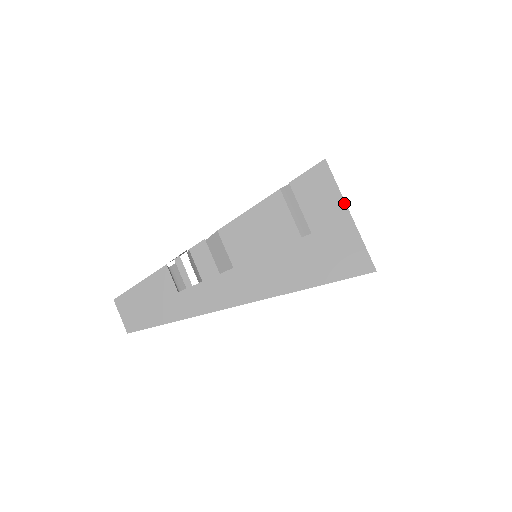
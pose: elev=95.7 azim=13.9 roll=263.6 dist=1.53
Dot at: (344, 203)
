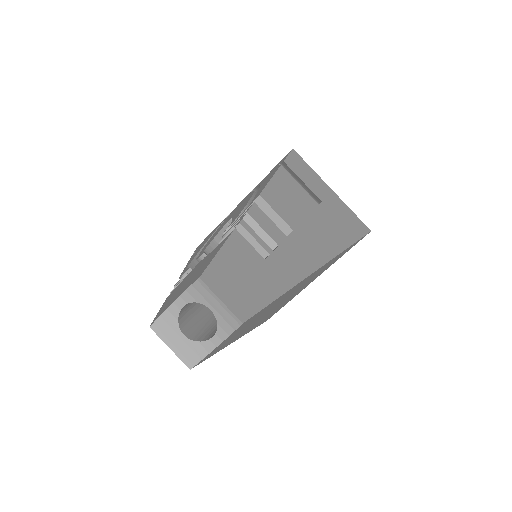
Dot at: (323, 181)
